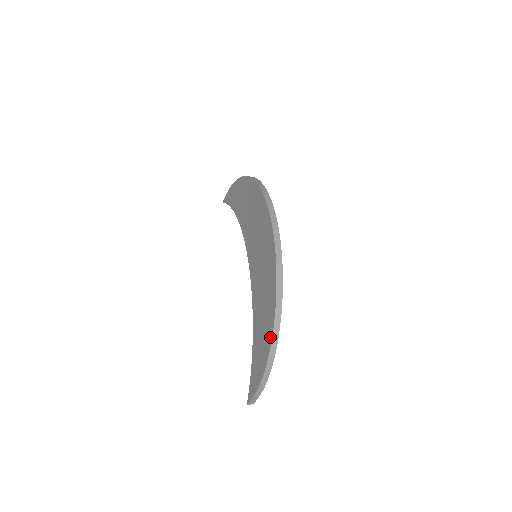
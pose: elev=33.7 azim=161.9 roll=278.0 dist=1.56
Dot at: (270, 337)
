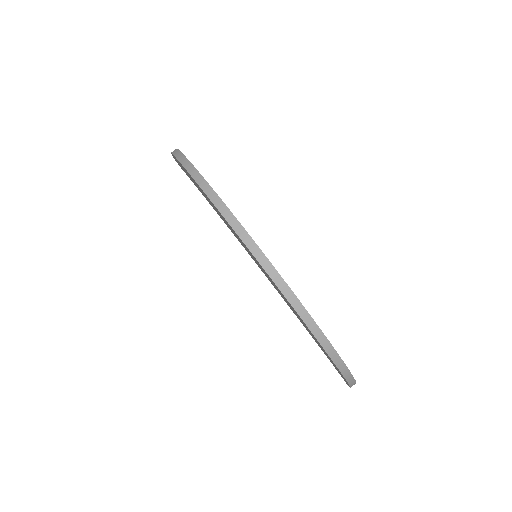
Dot at: occluded
